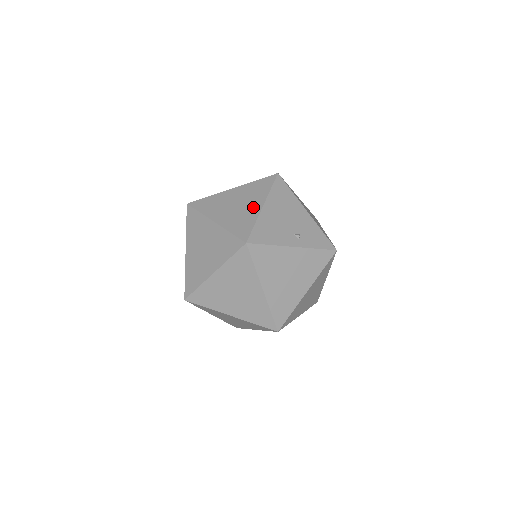
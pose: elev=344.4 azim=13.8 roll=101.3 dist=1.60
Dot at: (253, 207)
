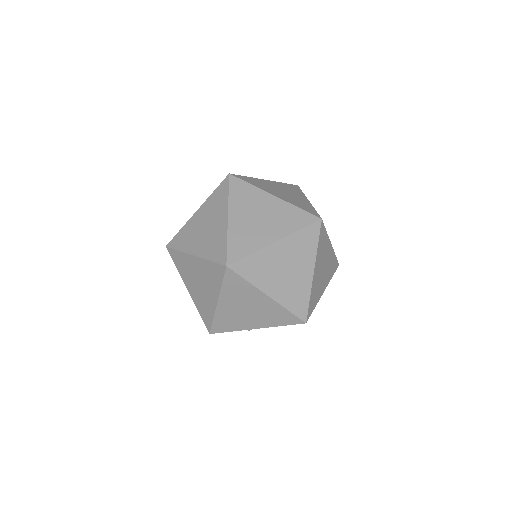
Dot at: occluded
